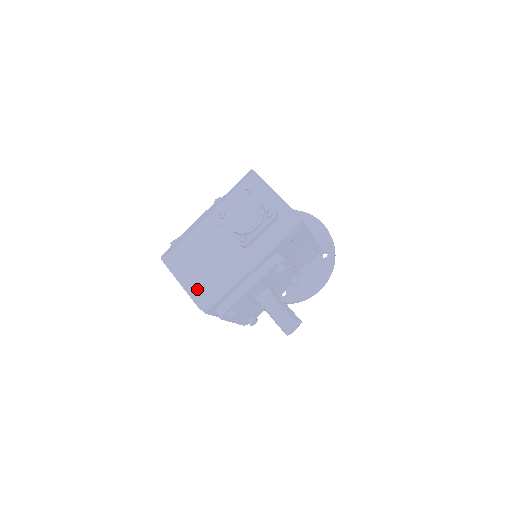
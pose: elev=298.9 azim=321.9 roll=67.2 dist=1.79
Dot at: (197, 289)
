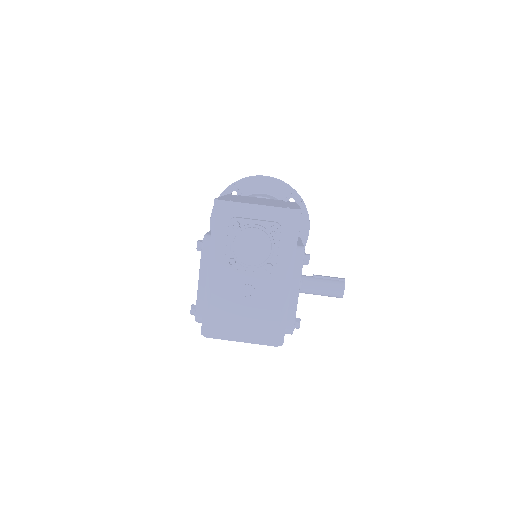
Dot at: (262, 334)
